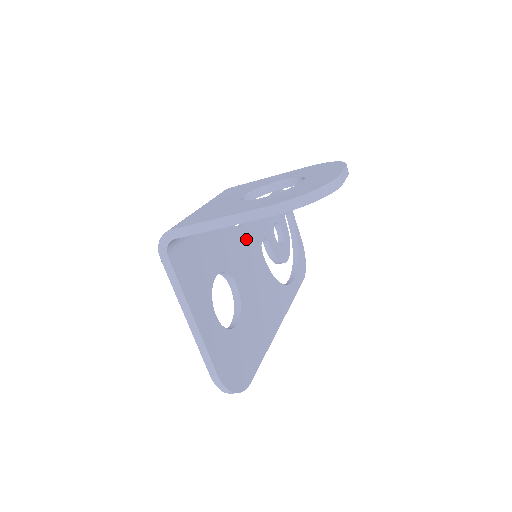
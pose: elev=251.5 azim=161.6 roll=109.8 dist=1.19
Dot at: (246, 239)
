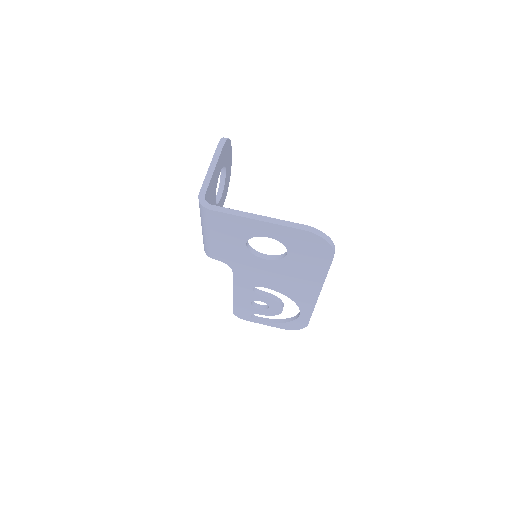
Dot at: occluded
